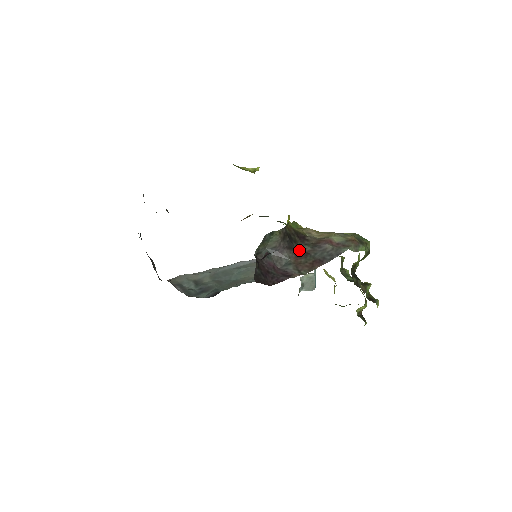
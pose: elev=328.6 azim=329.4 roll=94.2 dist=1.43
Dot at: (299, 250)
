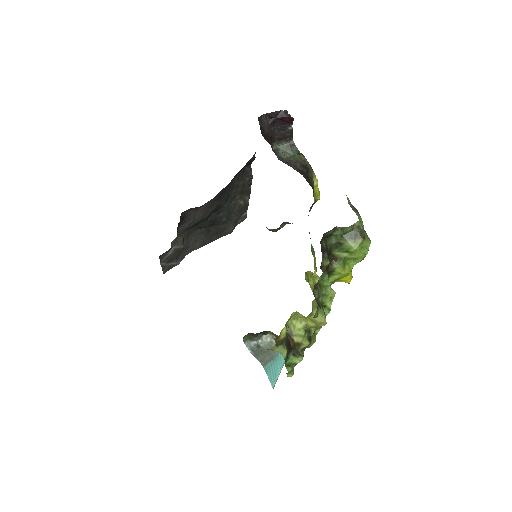
Dot at: (305, 178)
